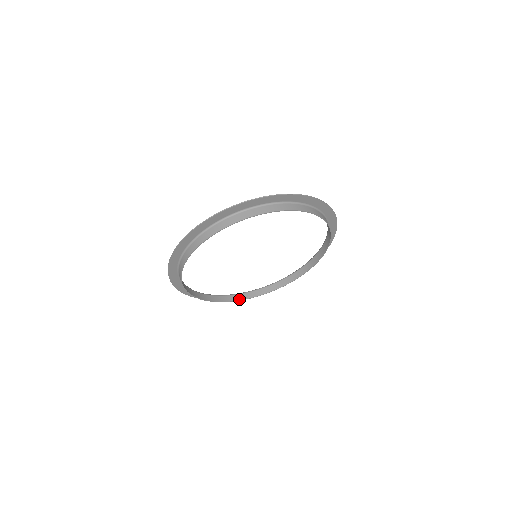
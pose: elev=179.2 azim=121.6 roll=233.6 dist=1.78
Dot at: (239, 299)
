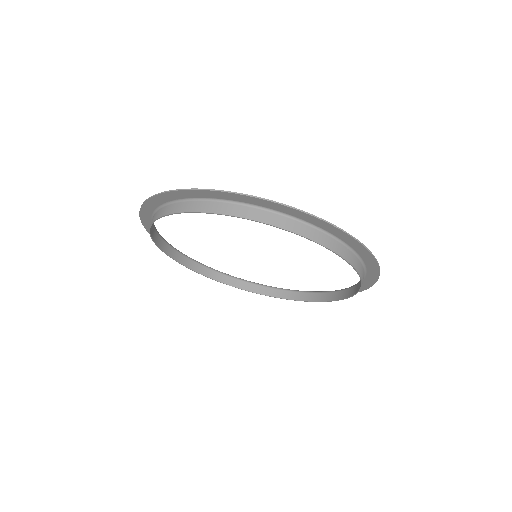
Dot at: (192, 268)
